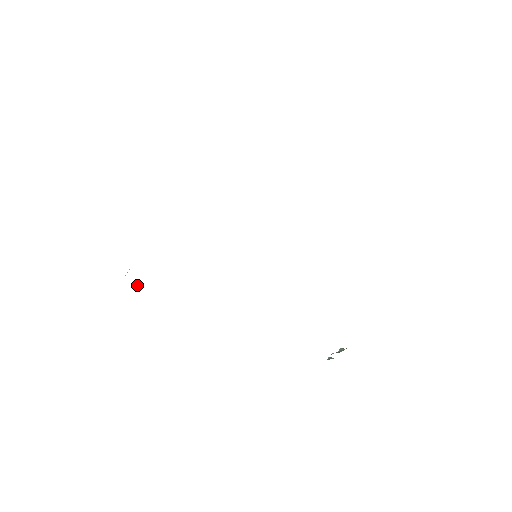
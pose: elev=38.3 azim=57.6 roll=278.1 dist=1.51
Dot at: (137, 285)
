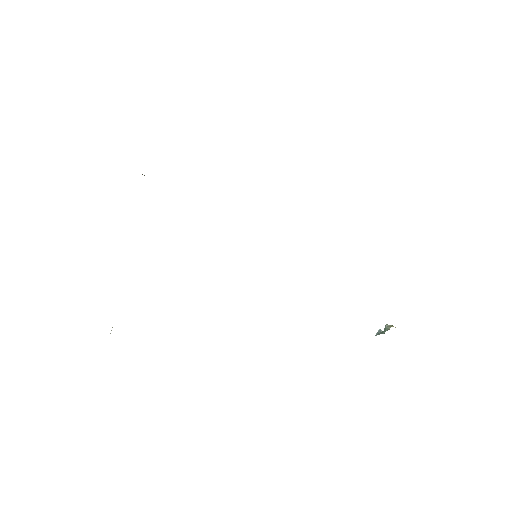
Dot at: occluded
